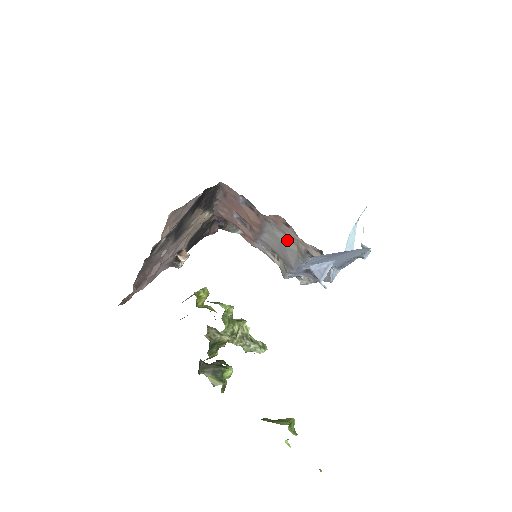
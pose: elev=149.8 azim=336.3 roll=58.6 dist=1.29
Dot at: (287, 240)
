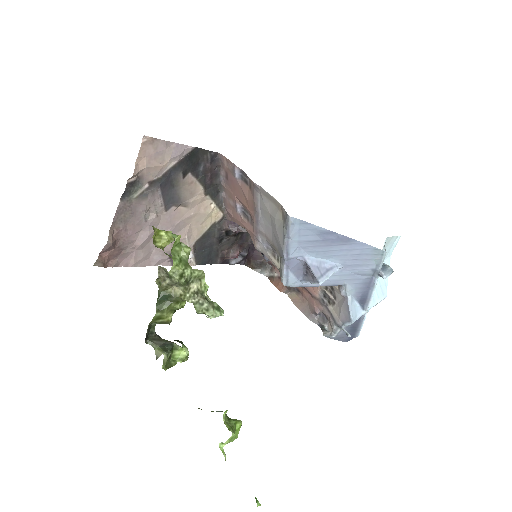
Dot at: (274, 209)
